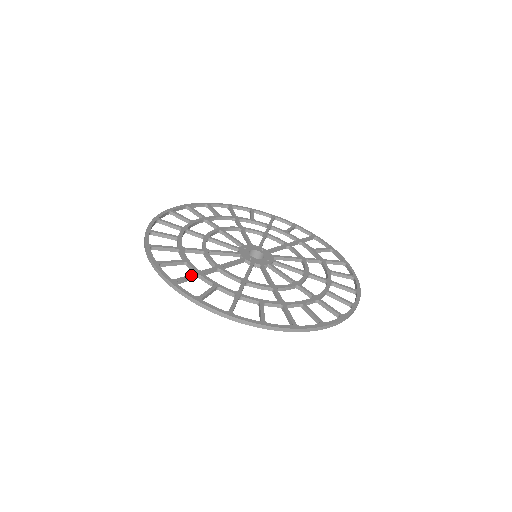
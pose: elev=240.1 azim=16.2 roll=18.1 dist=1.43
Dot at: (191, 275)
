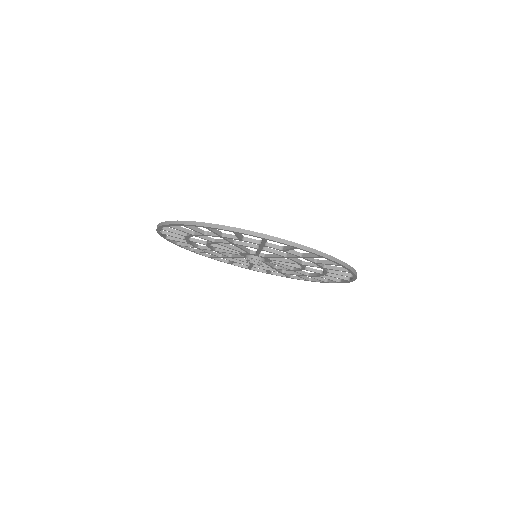
Dot at: occluded
